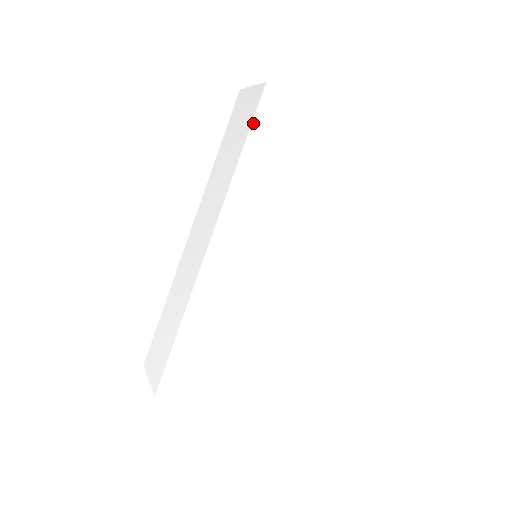
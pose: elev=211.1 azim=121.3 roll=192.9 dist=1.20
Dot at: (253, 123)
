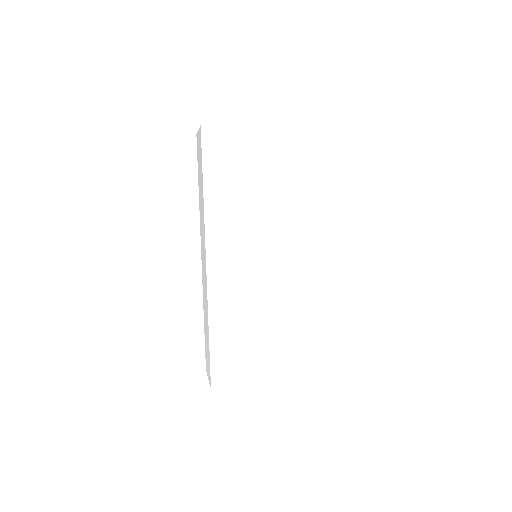
Dot at: (203, 159)
